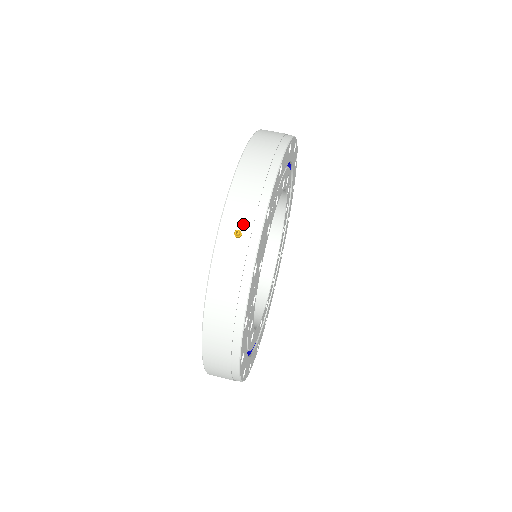
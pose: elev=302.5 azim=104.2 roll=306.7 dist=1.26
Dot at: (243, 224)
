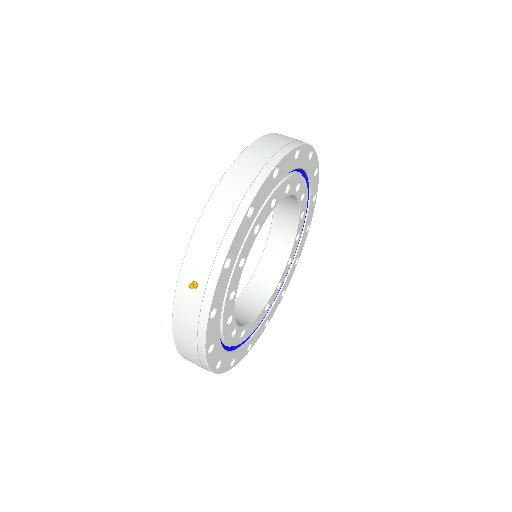
Dot at: (199, 276)
